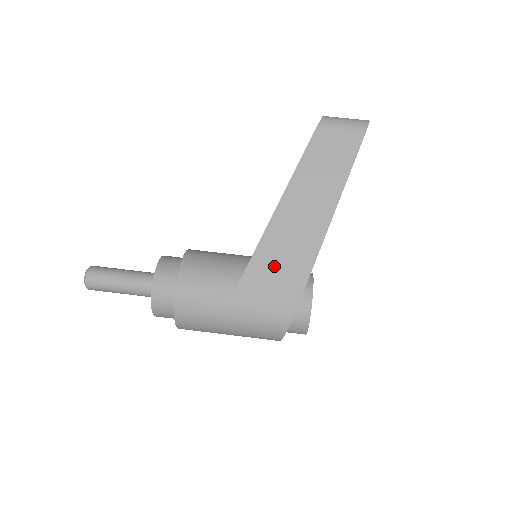
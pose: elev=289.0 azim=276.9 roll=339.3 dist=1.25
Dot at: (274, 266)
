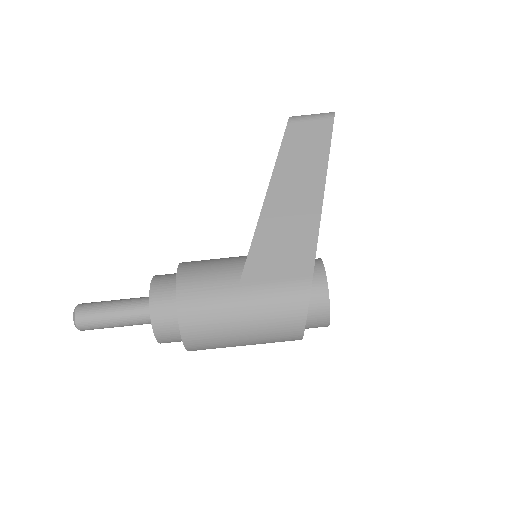
Dot at: (277, 247)
